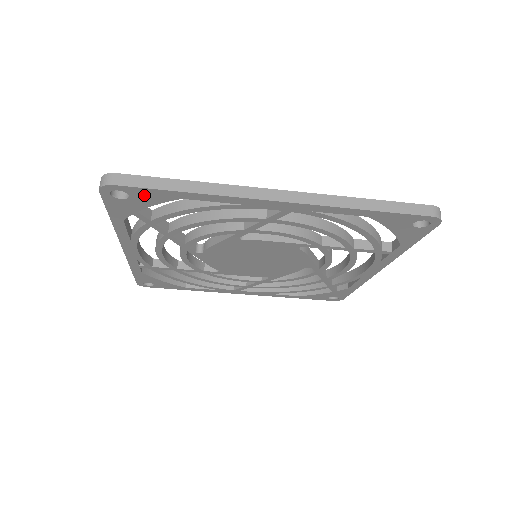
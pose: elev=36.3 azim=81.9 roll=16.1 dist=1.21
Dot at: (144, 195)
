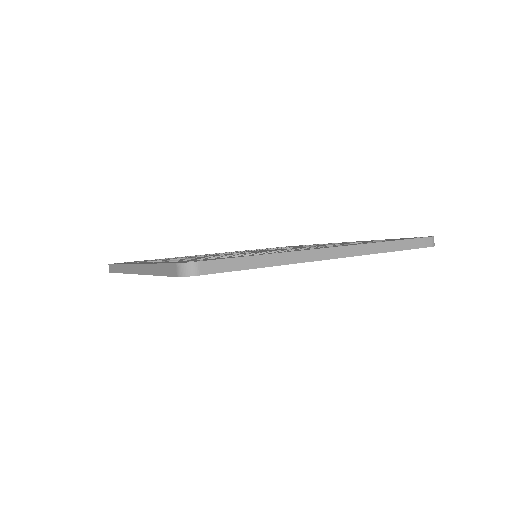
Dot at: occluded
